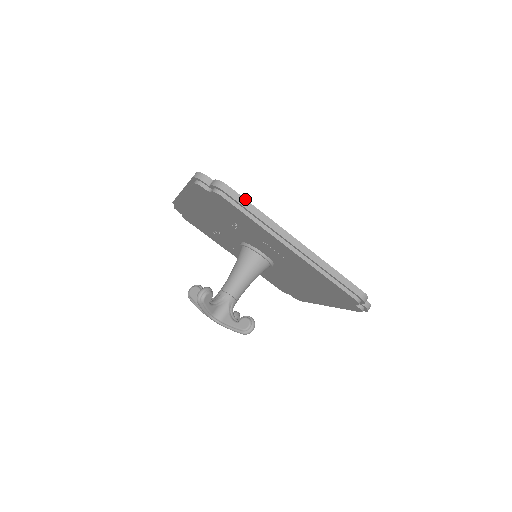
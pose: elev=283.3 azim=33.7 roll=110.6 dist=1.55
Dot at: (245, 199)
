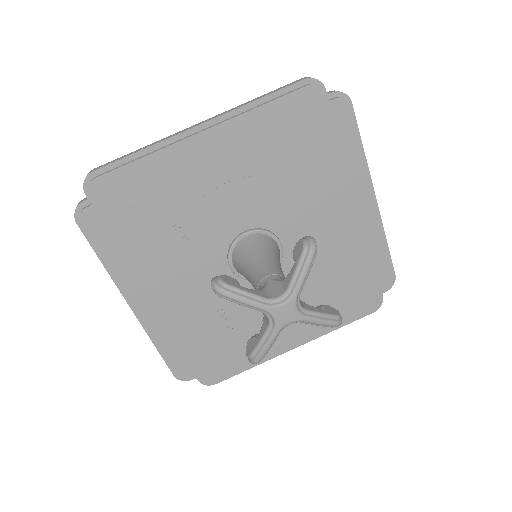
Dot at: (117, 159)
